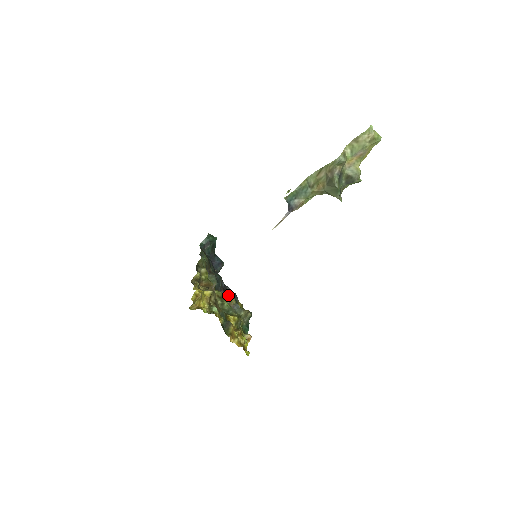
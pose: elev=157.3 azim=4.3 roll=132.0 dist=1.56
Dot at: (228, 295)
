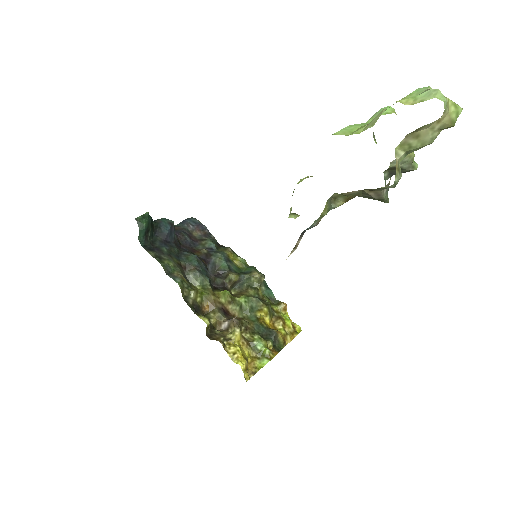
Dot at: (216, 263)
